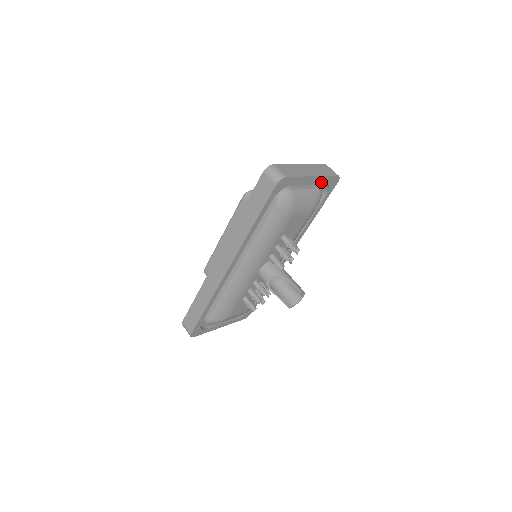
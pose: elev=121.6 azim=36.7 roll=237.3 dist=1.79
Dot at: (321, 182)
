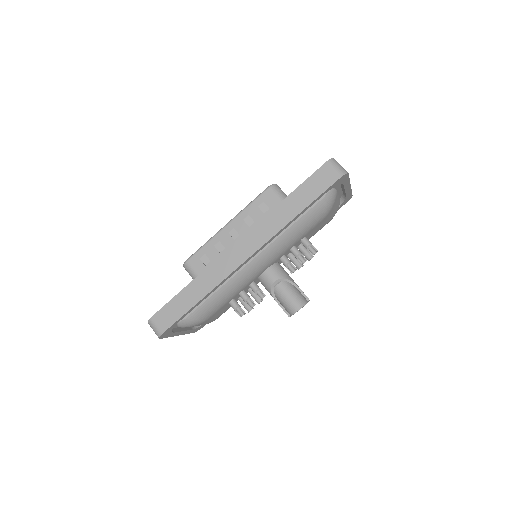
Dot at: (339, 196)
